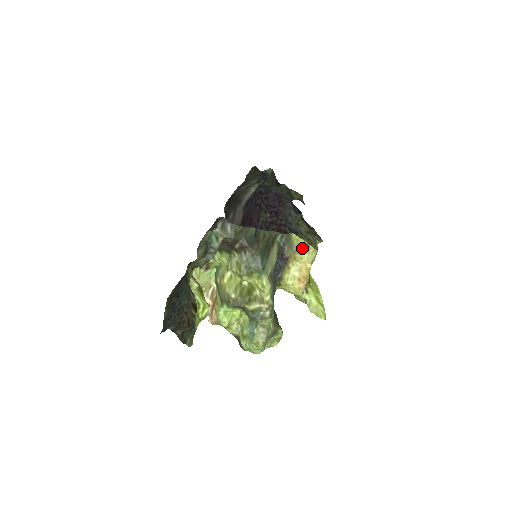
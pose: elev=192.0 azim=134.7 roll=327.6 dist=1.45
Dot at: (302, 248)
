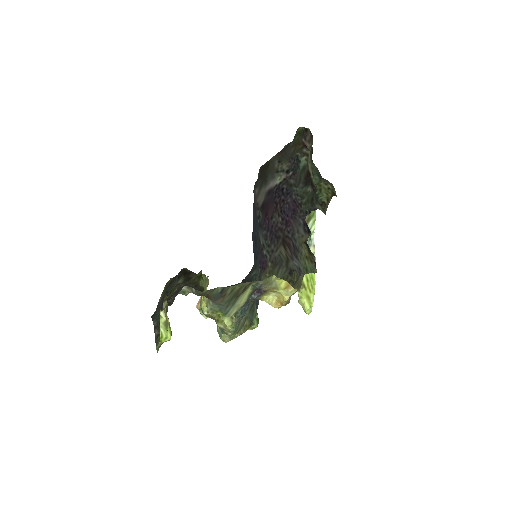
Dot at: (281, 287)
